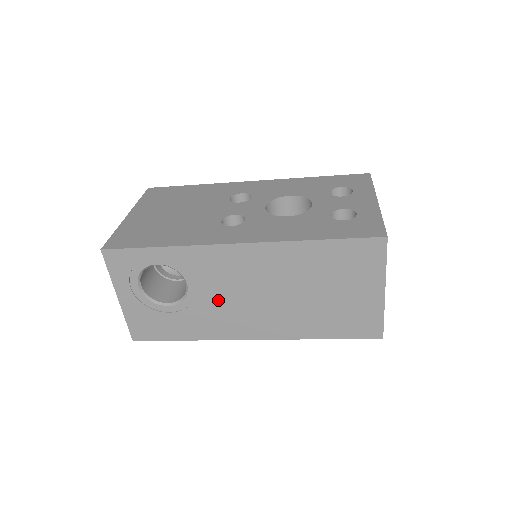
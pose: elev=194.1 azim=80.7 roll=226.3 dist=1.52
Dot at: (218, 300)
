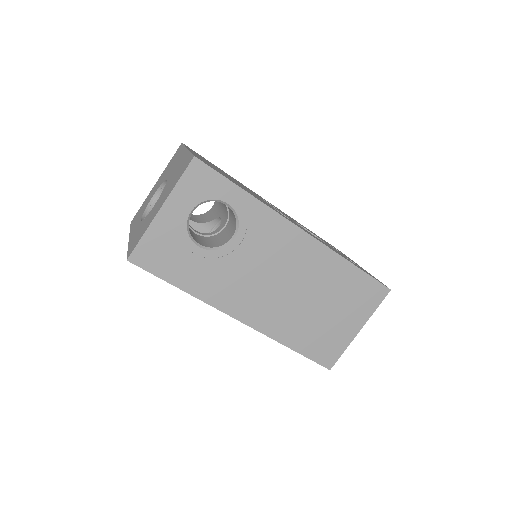
Dot at: (246, 268)
